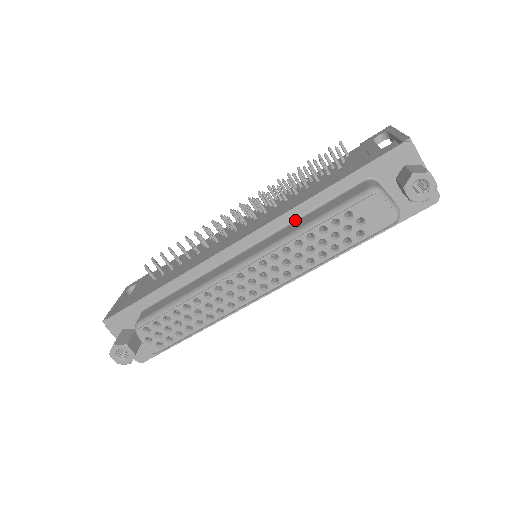
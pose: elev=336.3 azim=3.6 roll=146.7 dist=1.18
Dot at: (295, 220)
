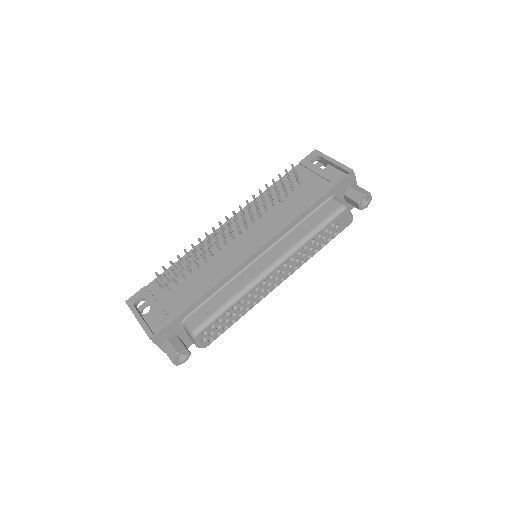
Dot at: (292, 229)
